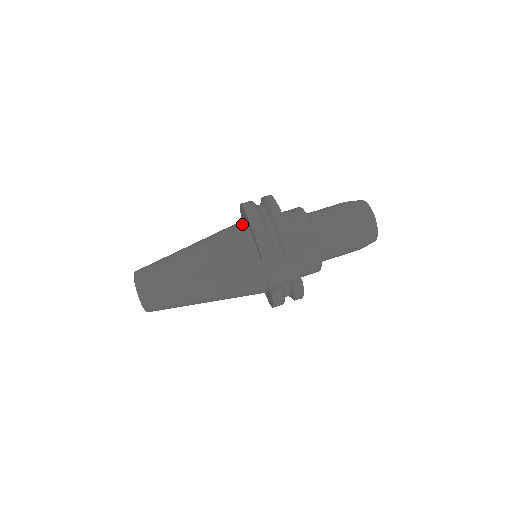
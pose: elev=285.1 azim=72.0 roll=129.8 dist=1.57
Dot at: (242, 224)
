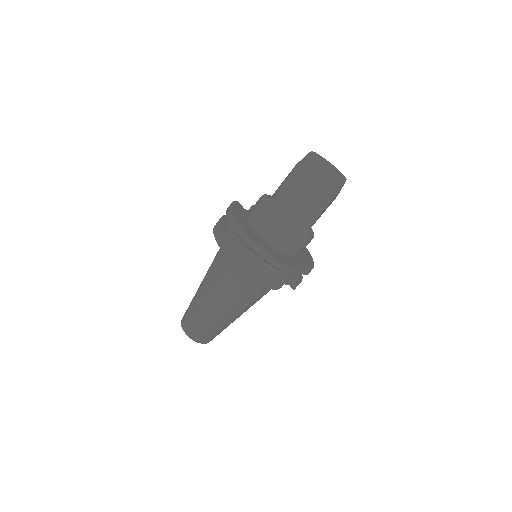
Dot at: occluded
